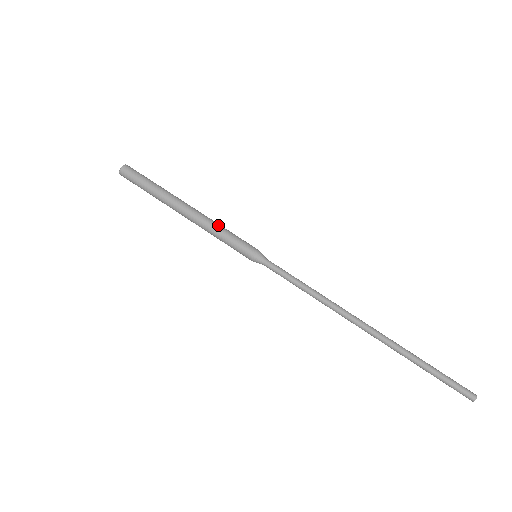
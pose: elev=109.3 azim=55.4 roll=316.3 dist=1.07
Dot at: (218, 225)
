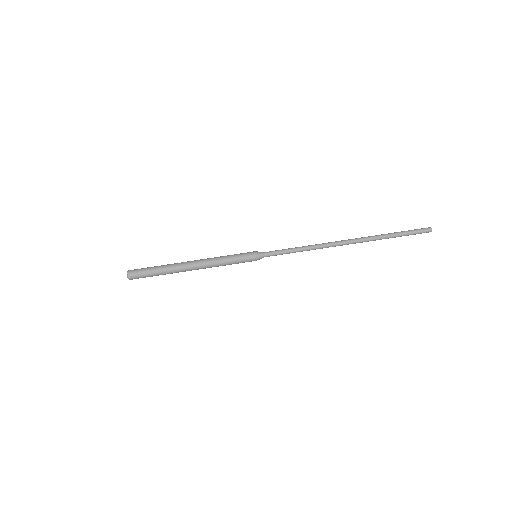
Dot at: (219, 260)
